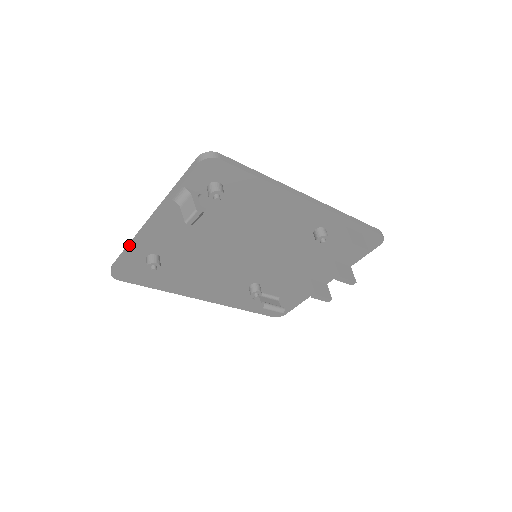
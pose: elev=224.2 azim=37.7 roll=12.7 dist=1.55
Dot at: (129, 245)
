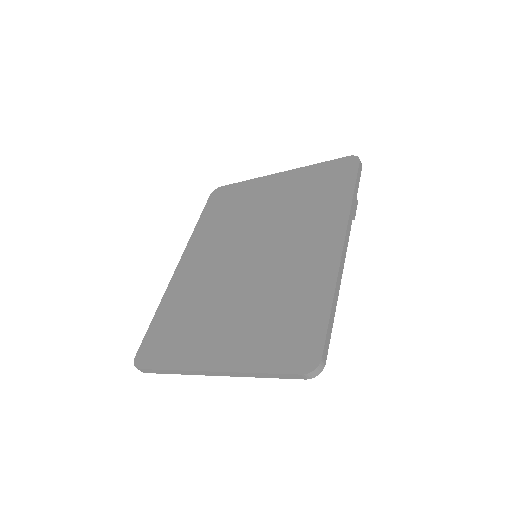
Dot at: (174, 372)
